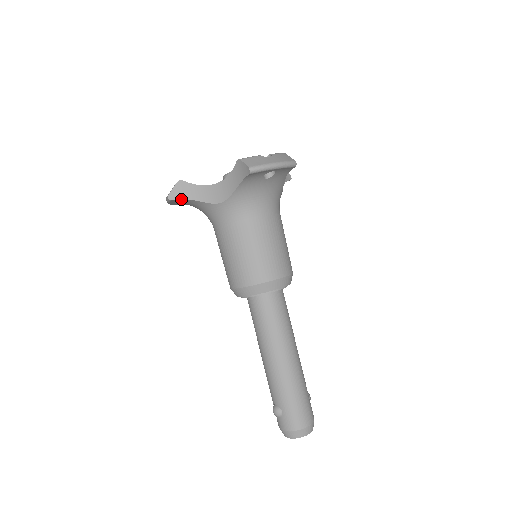
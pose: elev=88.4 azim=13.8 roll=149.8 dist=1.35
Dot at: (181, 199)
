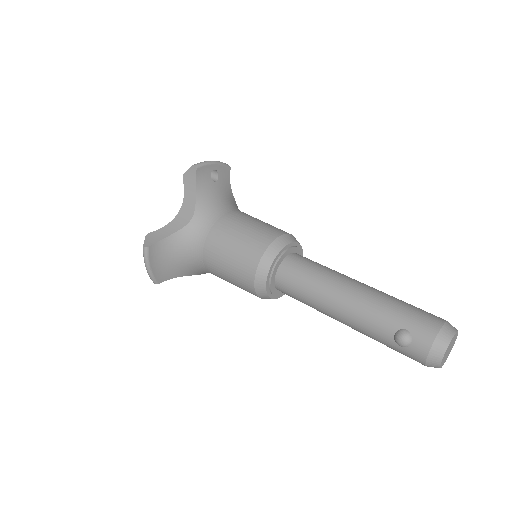
Dot at: (157, 243)
